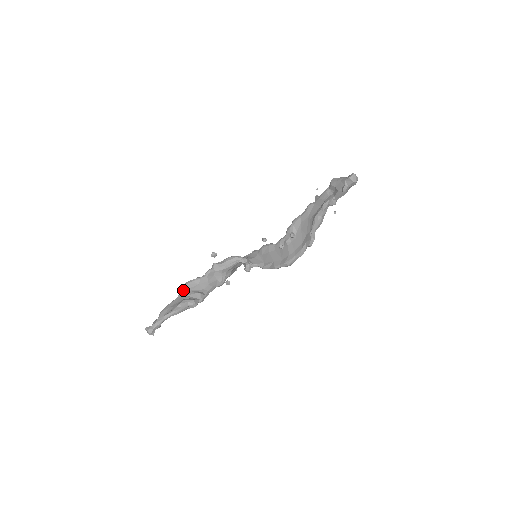
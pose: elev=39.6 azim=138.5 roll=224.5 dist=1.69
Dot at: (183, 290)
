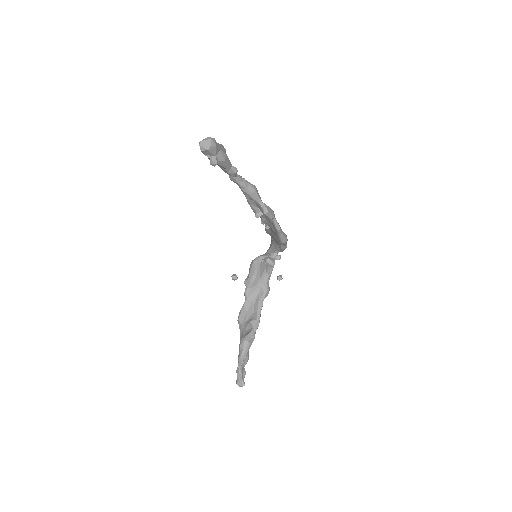
Dot at: (240, 327)
